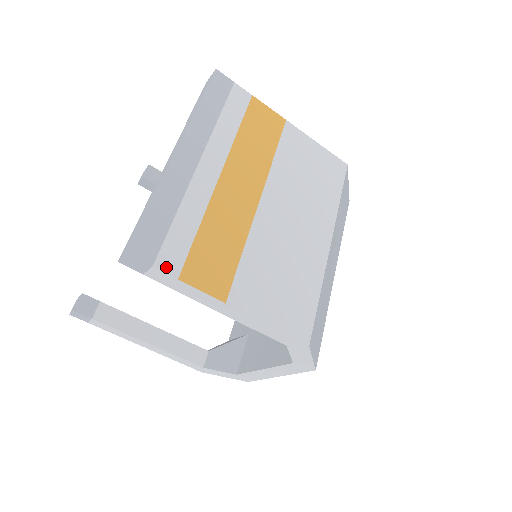
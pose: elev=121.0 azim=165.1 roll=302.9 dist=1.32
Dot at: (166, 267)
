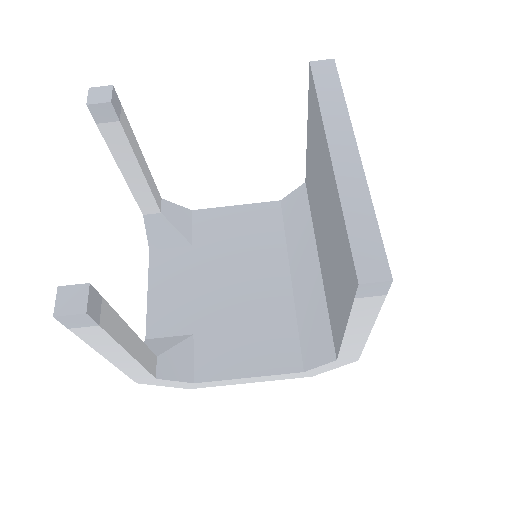
Dot at: occluded
